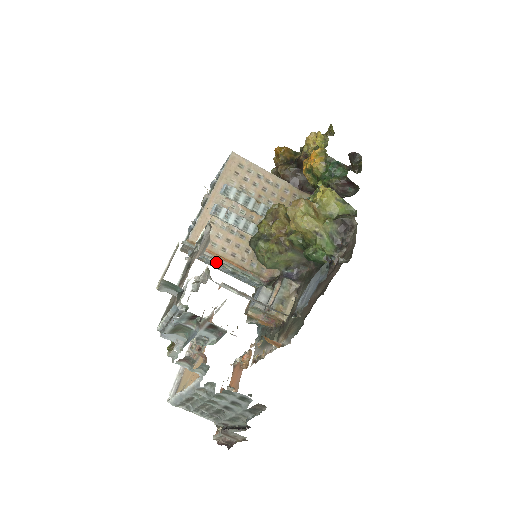
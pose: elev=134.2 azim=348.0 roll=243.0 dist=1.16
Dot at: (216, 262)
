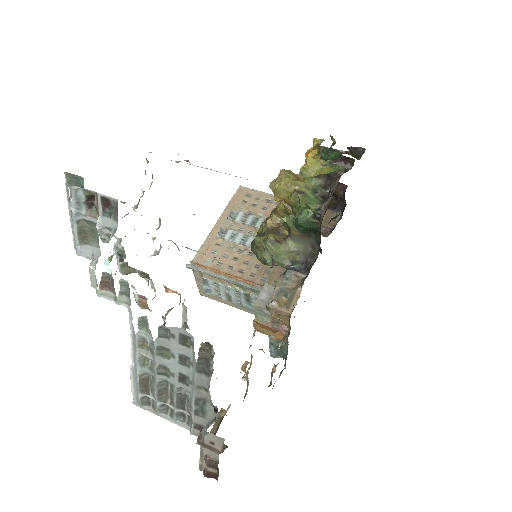
Dot at: (226, 286)
